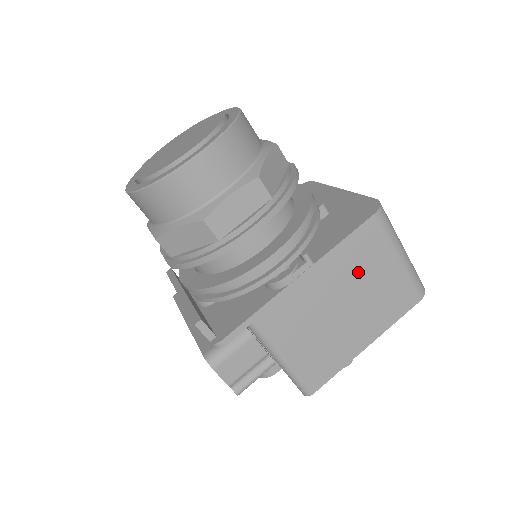
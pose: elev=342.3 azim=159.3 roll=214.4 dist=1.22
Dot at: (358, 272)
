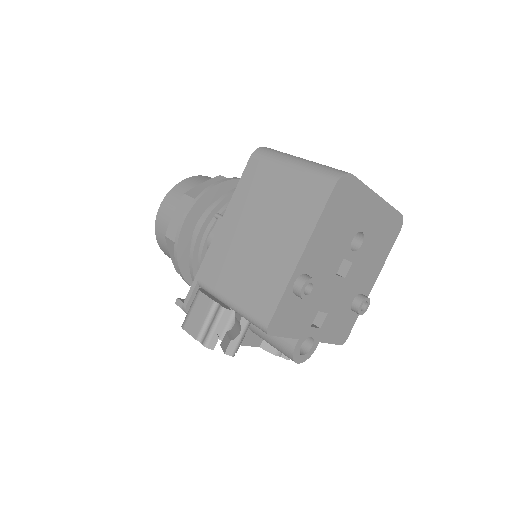
Dot at: (258, 201)
